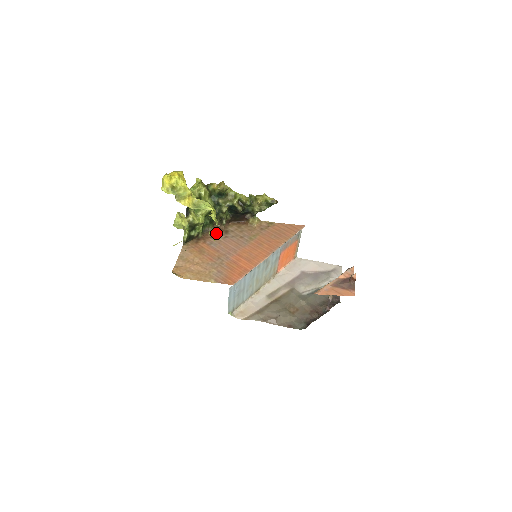
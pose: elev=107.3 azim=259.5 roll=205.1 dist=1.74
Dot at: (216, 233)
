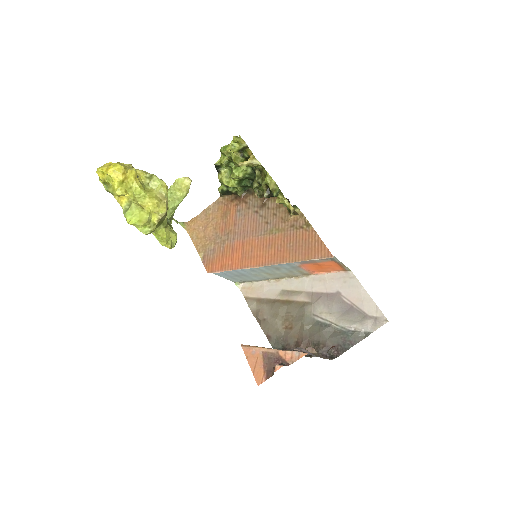
Dot at: (254, 200)
